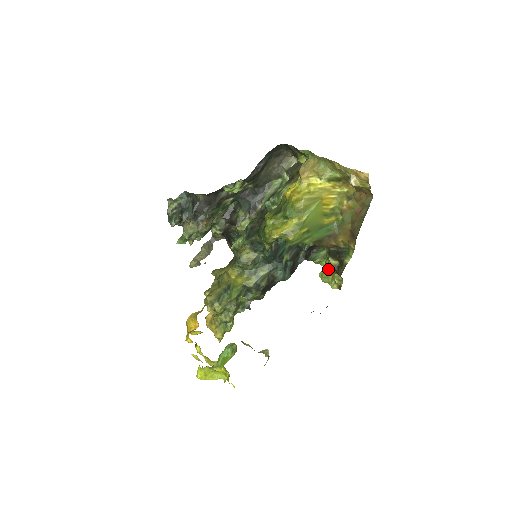
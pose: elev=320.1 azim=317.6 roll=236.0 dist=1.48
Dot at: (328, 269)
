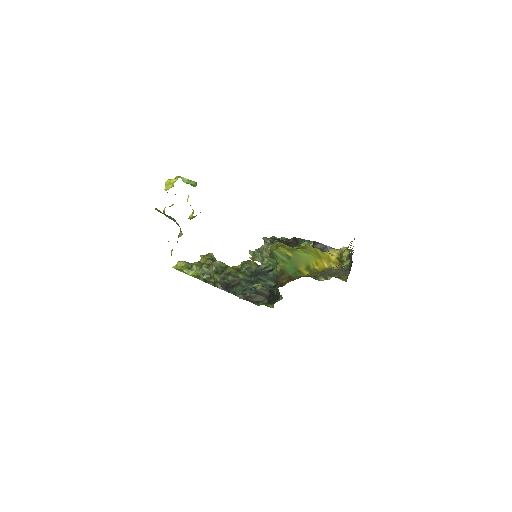
Dot at: occluded
